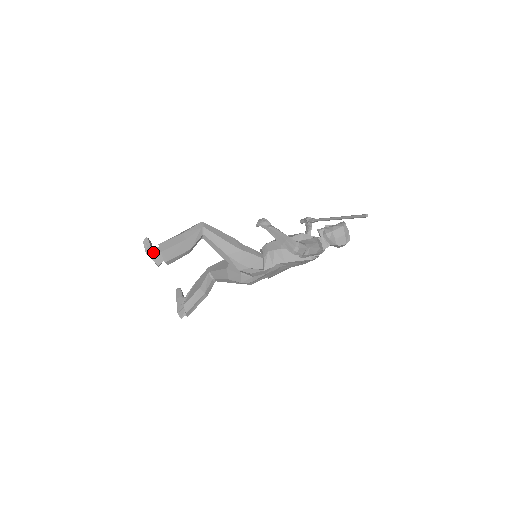
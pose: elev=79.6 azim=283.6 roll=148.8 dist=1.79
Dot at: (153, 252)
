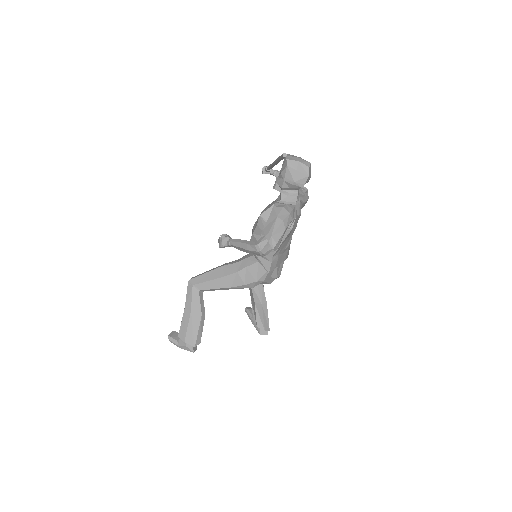
Dot at: (181, 345)
